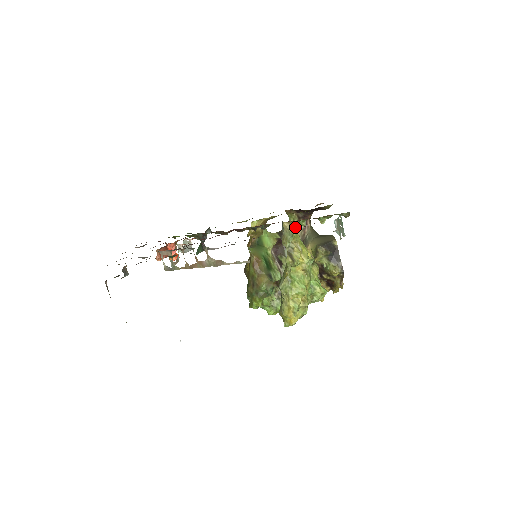
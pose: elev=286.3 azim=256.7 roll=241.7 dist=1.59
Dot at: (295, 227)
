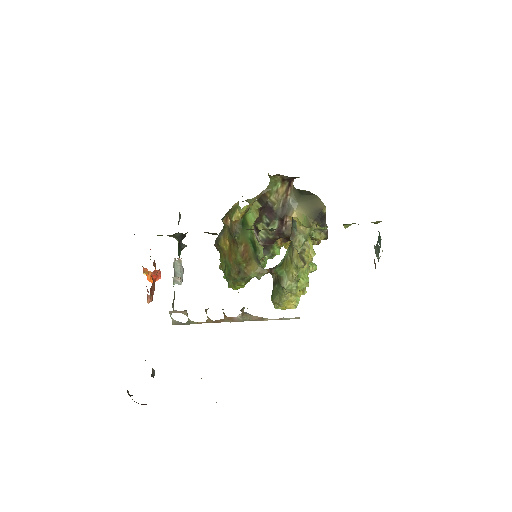
Dot at: (312, 230)
